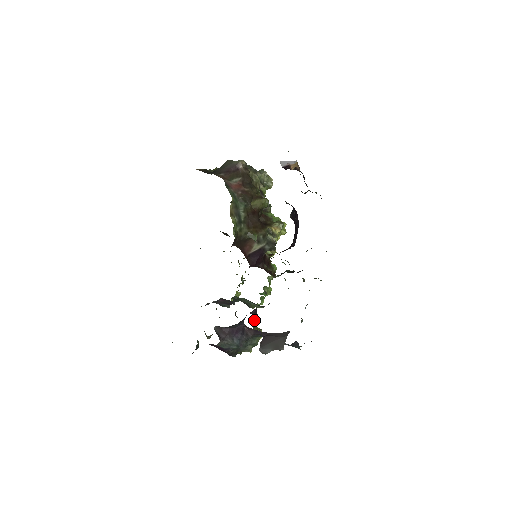
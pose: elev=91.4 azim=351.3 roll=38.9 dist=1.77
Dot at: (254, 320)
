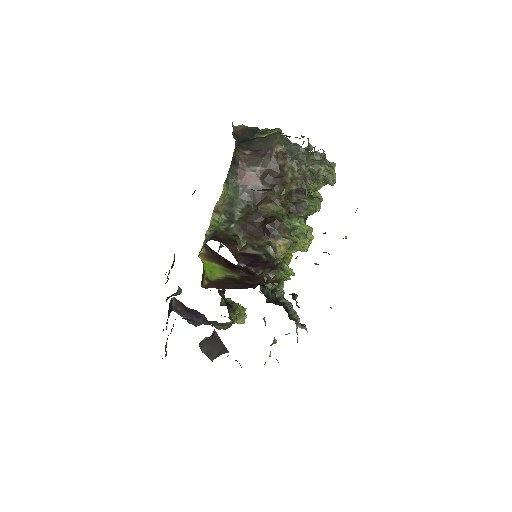
Dot at: (229, 310)
